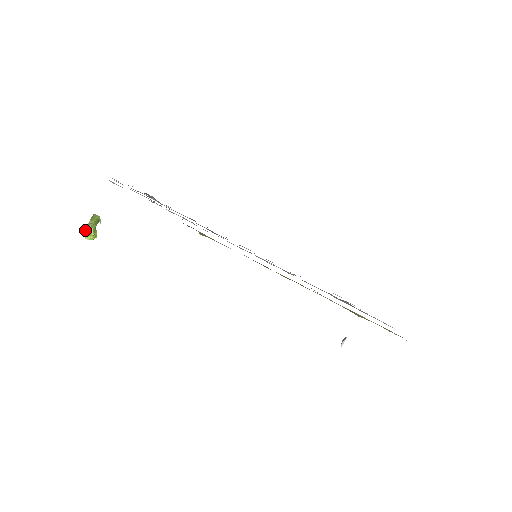
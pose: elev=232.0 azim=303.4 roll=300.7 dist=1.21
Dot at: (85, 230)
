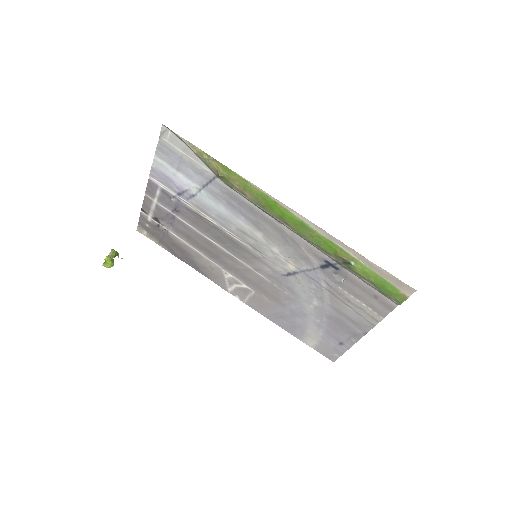
Dot at: occluded
